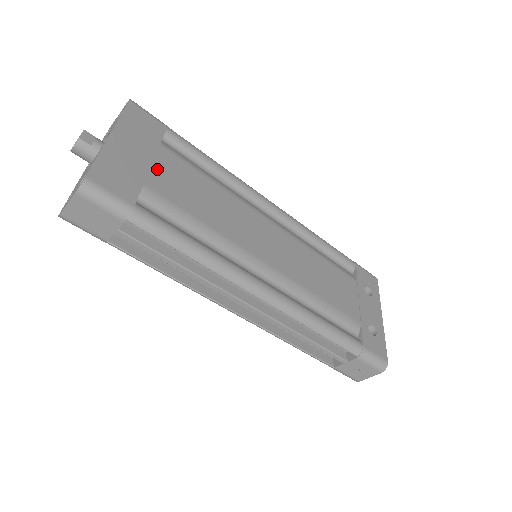
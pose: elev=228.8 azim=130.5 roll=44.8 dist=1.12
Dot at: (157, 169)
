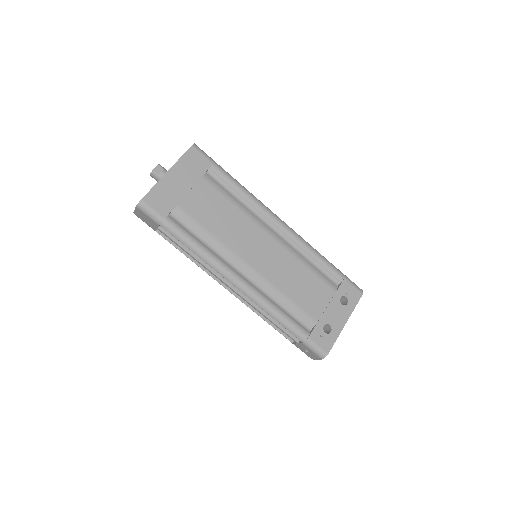
Dot at: (192, 194)
